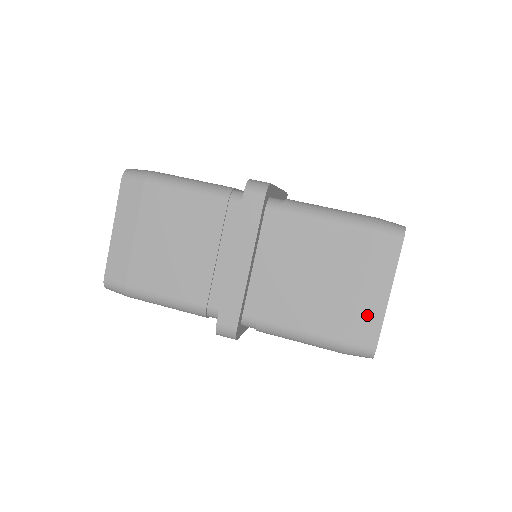
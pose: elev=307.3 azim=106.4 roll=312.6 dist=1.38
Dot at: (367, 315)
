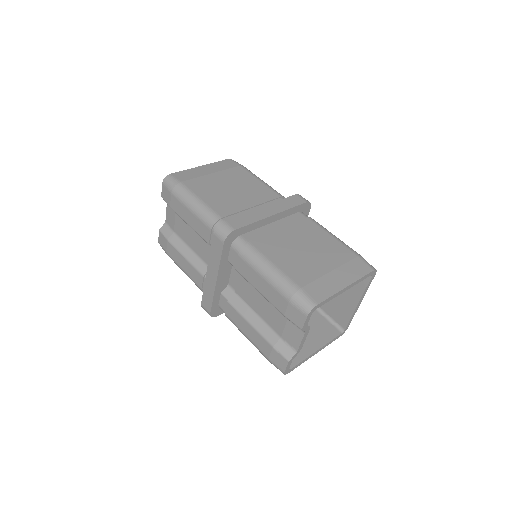
Dot at: (325, 284)
